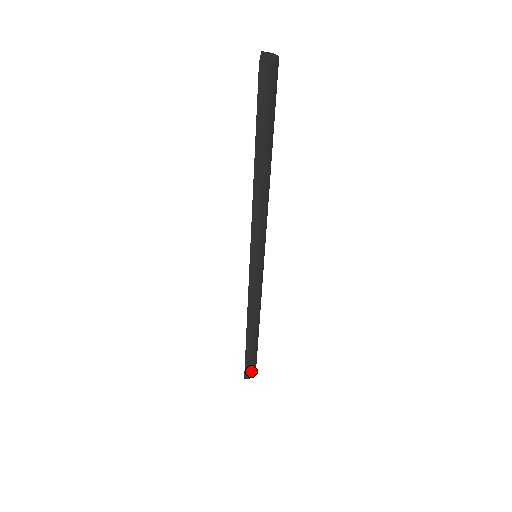
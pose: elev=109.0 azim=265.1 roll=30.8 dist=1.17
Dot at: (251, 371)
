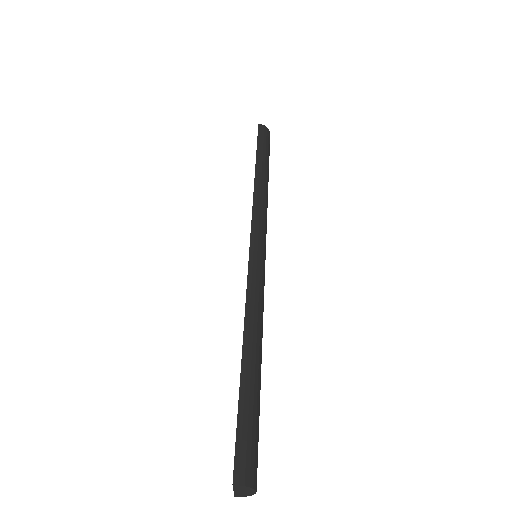
Dot at: (247, 462)
